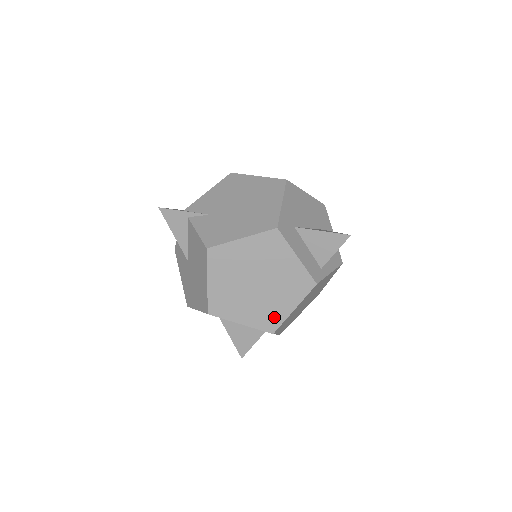
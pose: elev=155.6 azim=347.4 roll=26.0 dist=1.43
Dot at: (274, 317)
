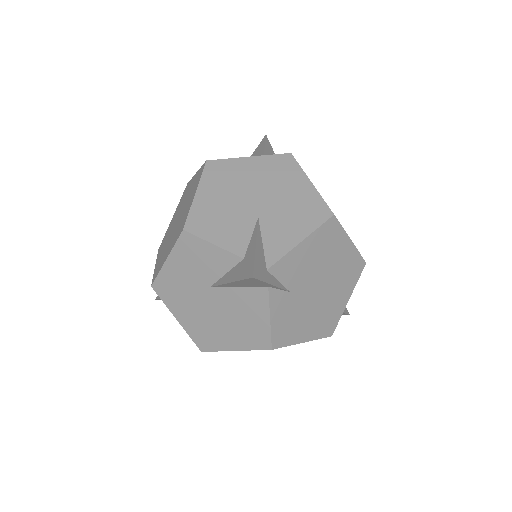
Dot at: occluded
